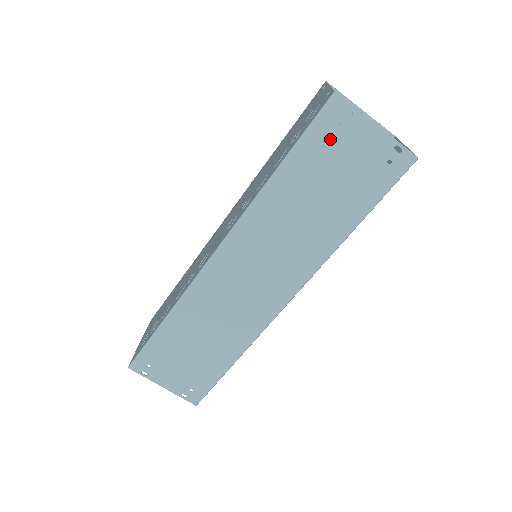
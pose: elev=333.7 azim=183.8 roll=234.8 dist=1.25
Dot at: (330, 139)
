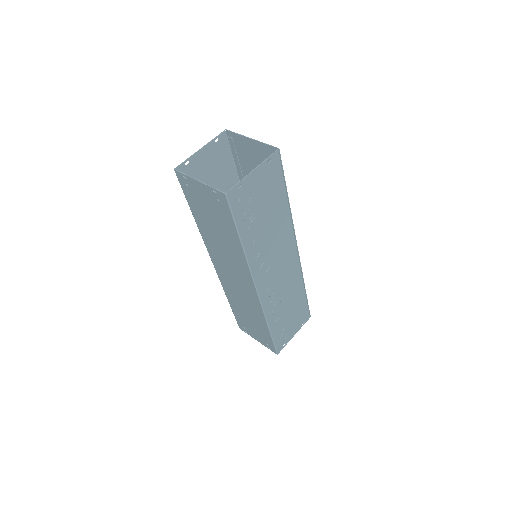
Dot at: (193, 195)
